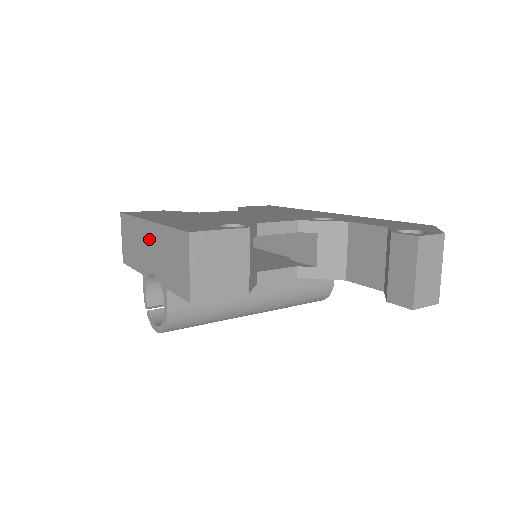
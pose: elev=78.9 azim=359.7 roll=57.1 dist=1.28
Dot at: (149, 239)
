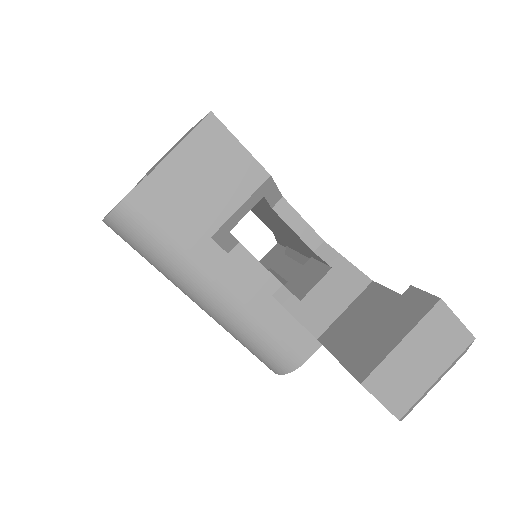
Dot at: occluded
